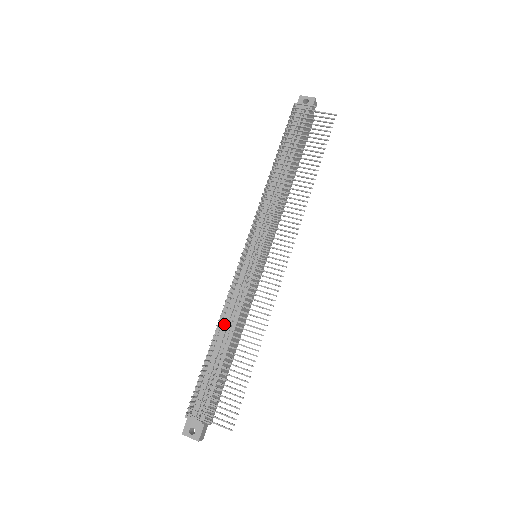
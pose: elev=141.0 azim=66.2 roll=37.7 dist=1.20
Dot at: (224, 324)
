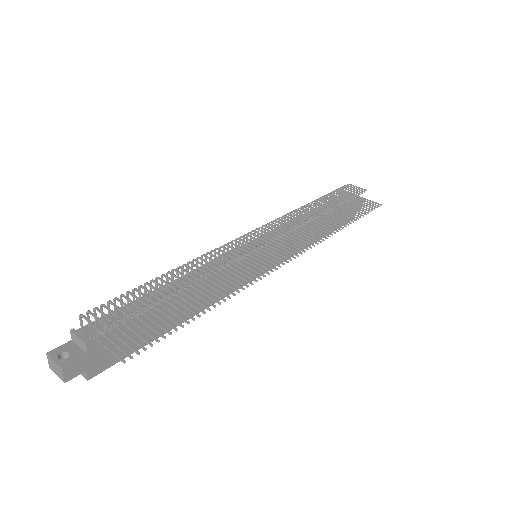
Dot at: (189, 276)
